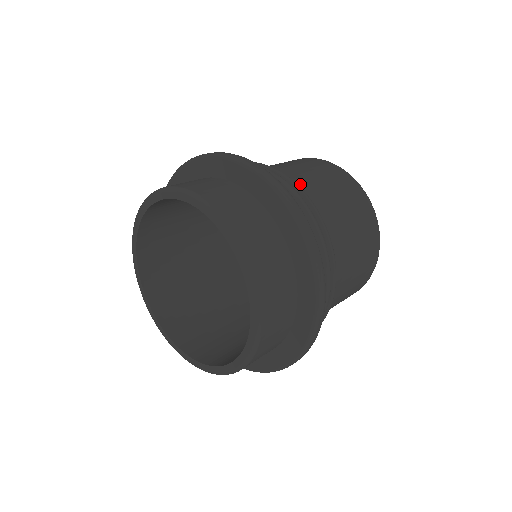
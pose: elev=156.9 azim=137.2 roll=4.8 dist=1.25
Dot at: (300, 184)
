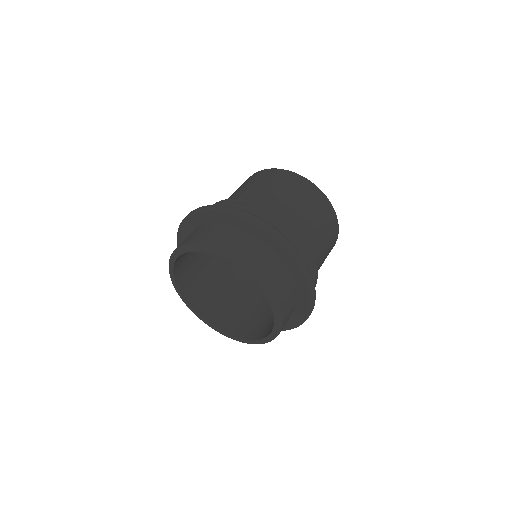
Dot at: (291, 217)
